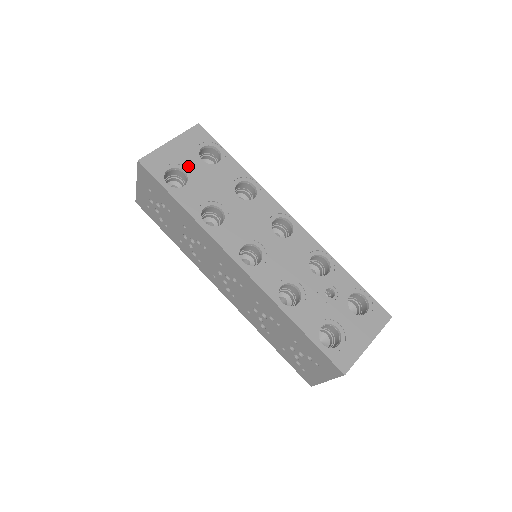
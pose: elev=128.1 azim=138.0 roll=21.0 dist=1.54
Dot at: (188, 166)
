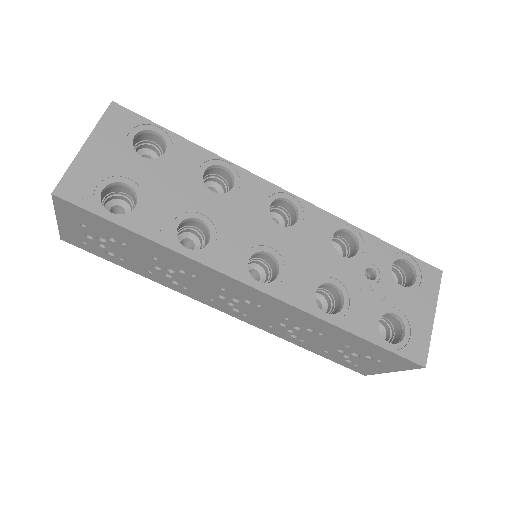
Dot at: (128, 174)
